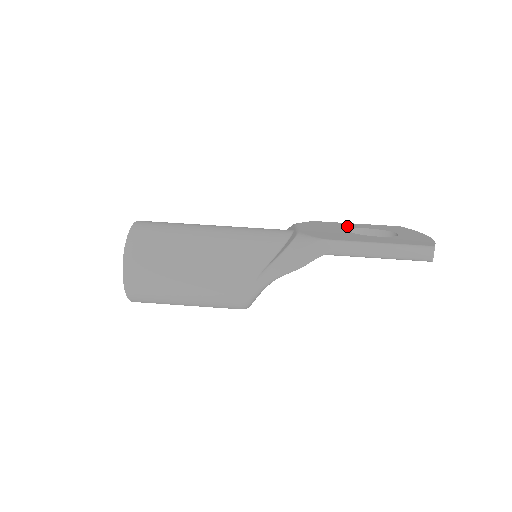
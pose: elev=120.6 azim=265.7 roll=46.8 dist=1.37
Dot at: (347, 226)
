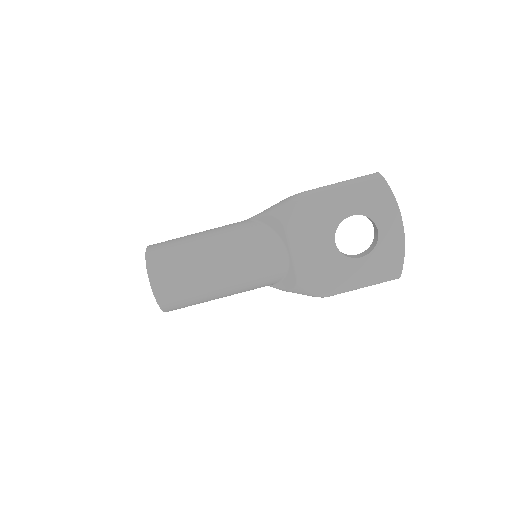
Dot at: (333, 216)
